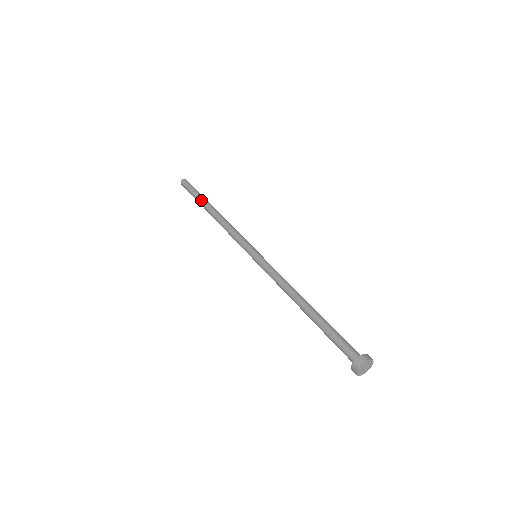
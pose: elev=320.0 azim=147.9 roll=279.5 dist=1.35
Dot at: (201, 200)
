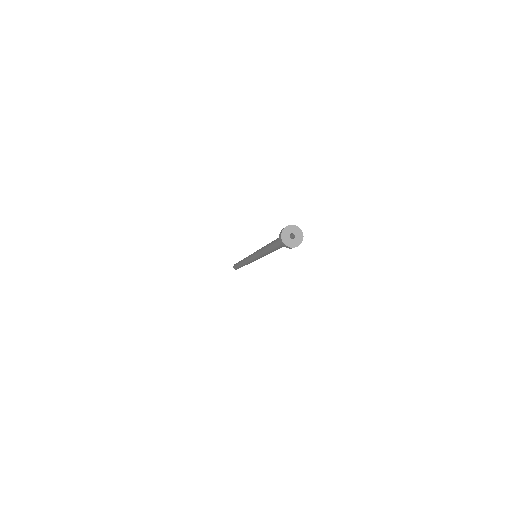
Dot at: occluded
